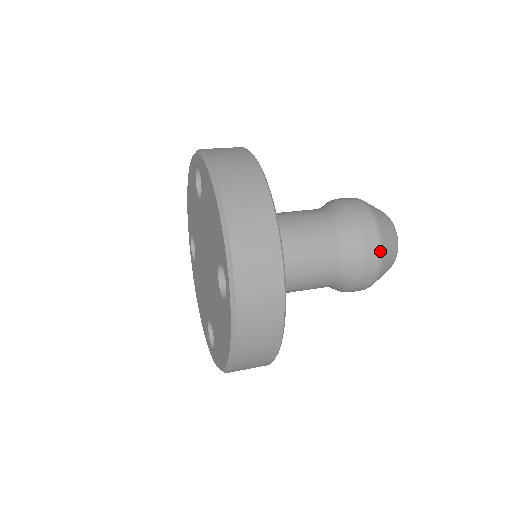
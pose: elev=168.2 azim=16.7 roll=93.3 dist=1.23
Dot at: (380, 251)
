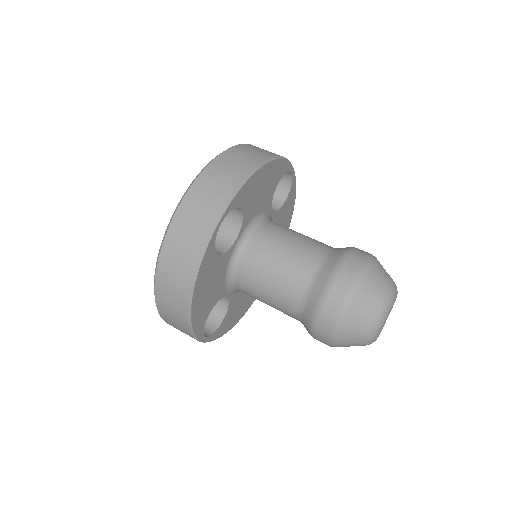
Dot at: (351, 290)
